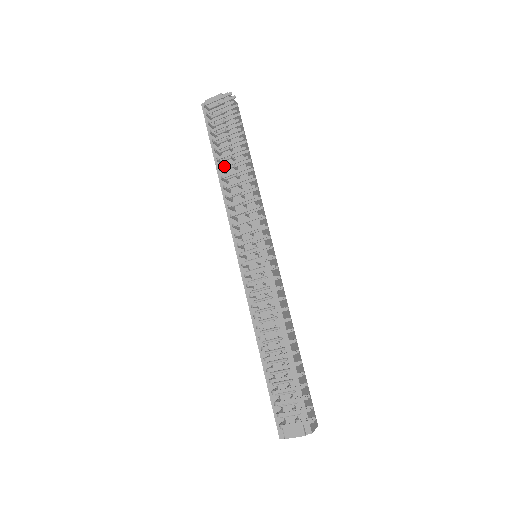
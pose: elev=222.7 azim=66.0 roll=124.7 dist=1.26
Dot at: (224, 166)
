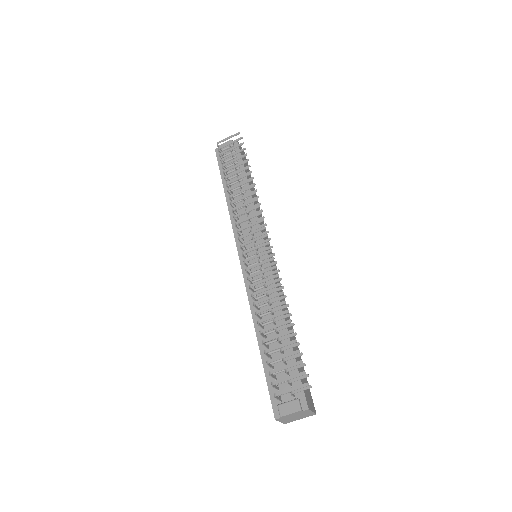
Dot at: (230, 182)
